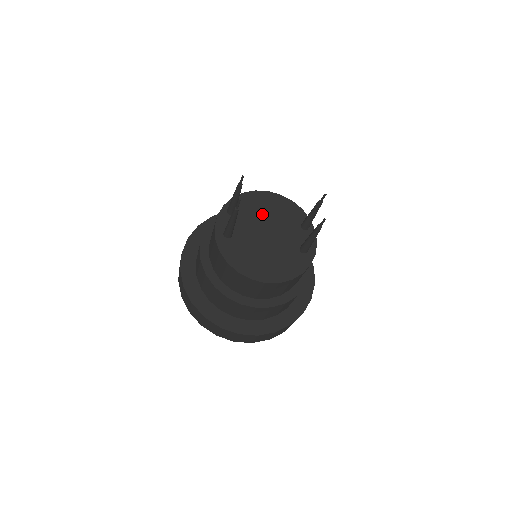
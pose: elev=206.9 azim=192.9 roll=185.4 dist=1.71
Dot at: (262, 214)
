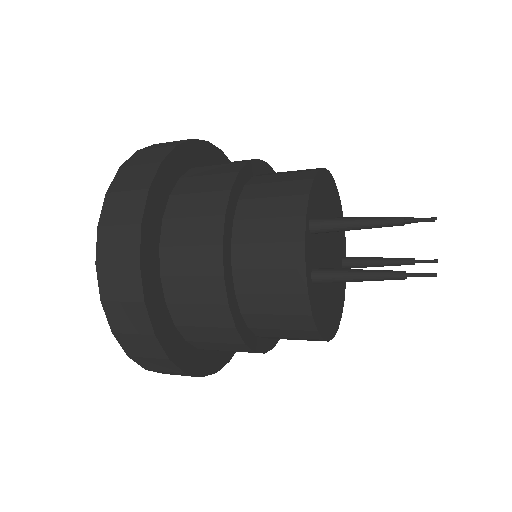
Dot at: (325, 217)
